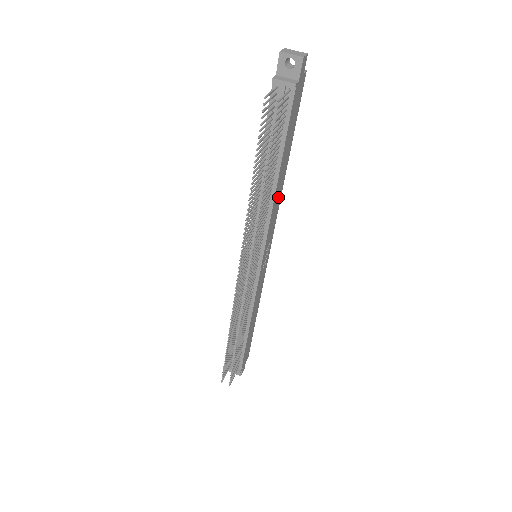
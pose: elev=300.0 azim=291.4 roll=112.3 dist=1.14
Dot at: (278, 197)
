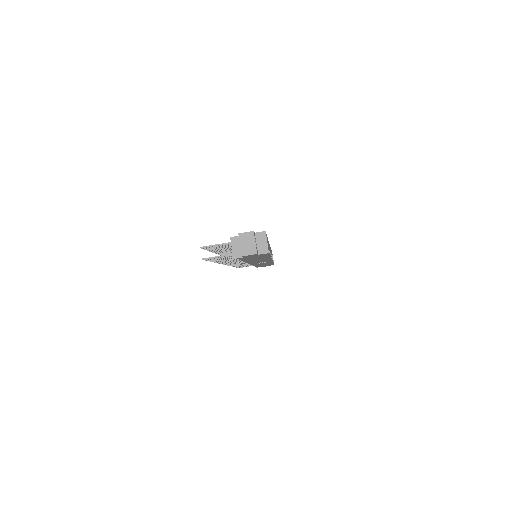
Dot at: (261, 260)
